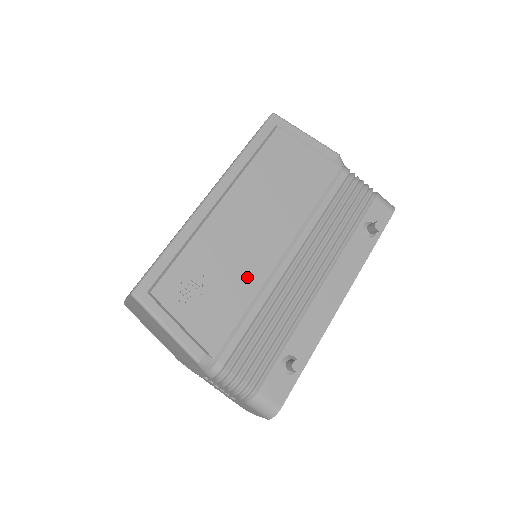
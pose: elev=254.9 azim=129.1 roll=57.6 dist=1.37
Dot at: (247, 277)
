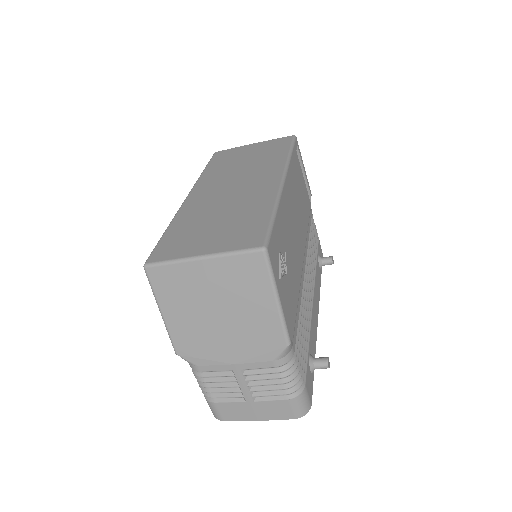
Dot at: (296, 270)
